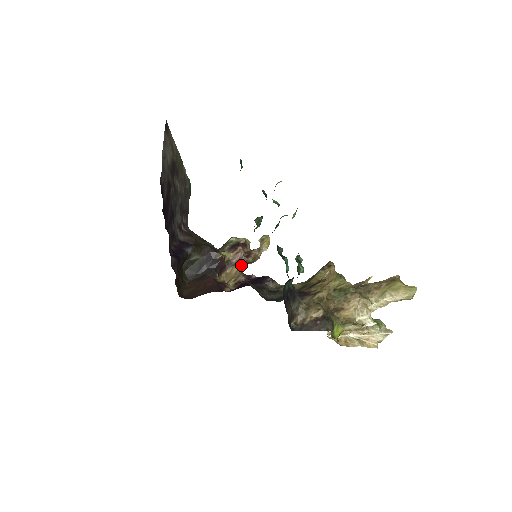
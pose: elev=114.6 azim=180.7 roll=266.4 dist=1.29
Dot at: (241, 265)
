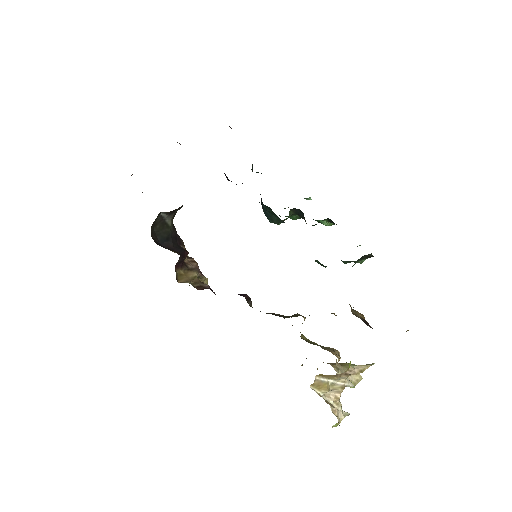
Dot at: (196, 275)
